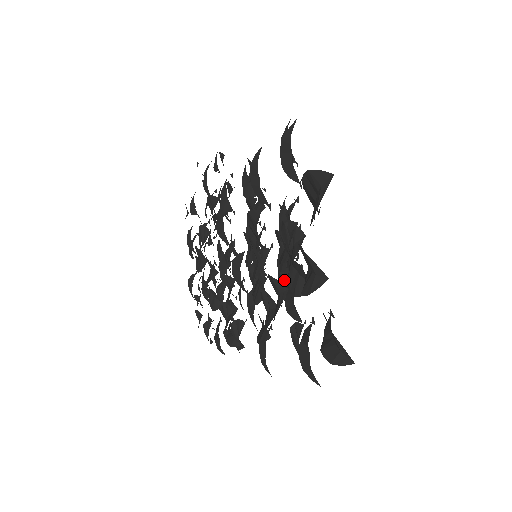
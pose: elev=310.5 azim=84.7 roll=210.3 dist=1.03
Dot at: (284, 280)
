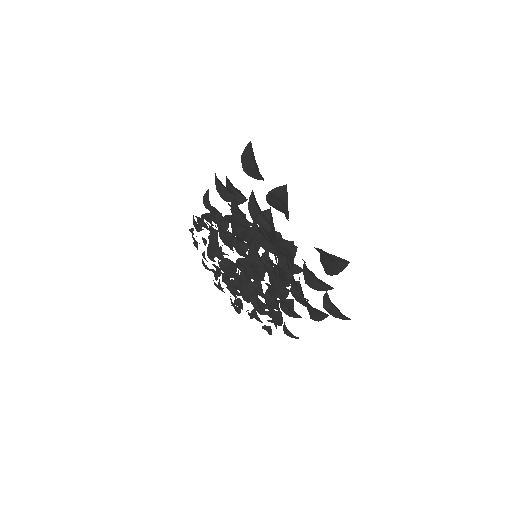
Dot at: occluded
